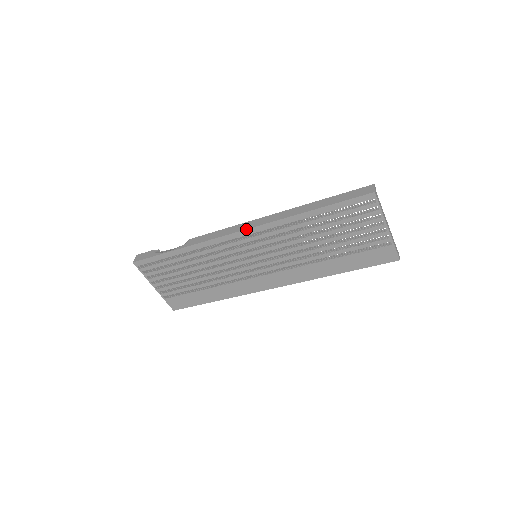
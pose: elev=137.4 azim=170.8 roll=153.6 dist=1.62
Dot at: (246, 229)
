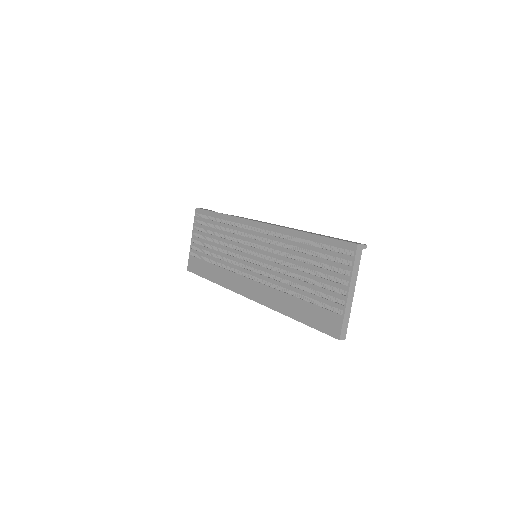
Dot at: (264, 223)
